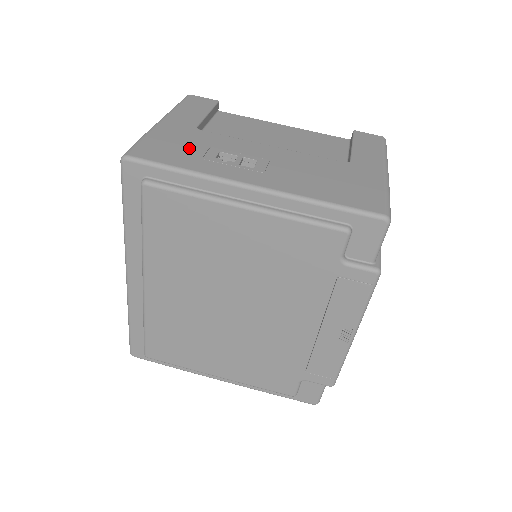
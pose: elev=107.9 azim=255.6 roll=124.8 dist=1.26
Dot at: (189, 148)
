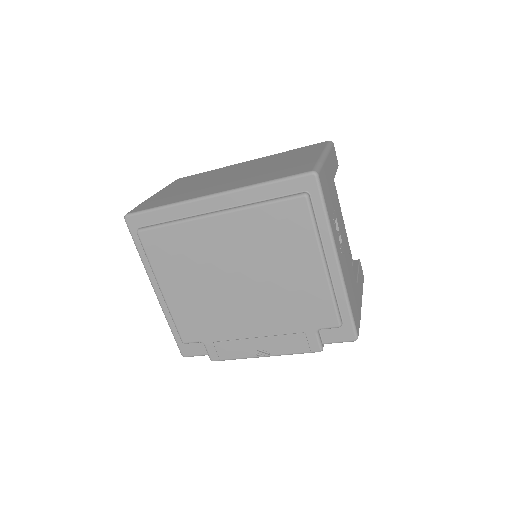
Dot at: (331, 200)
